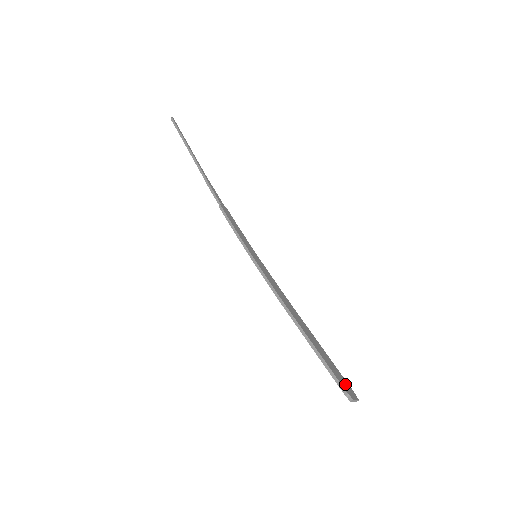
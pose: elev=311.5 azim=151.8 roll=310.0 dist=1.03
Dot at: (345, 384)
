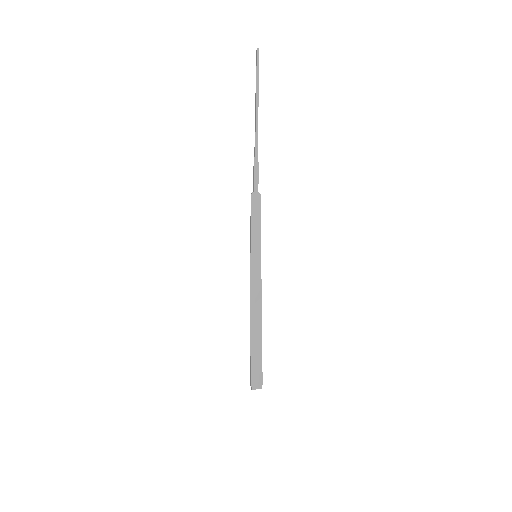
Dot at: (257, 377)
